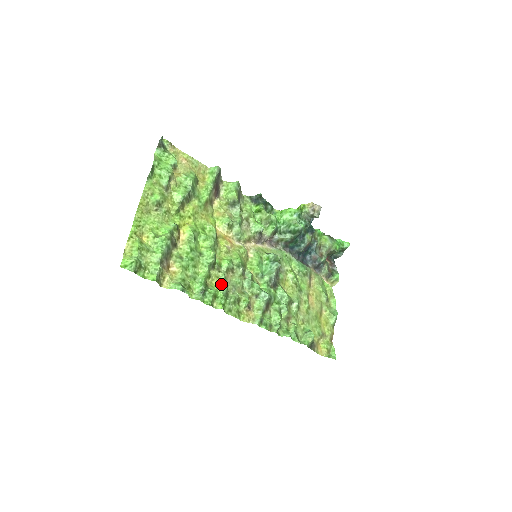
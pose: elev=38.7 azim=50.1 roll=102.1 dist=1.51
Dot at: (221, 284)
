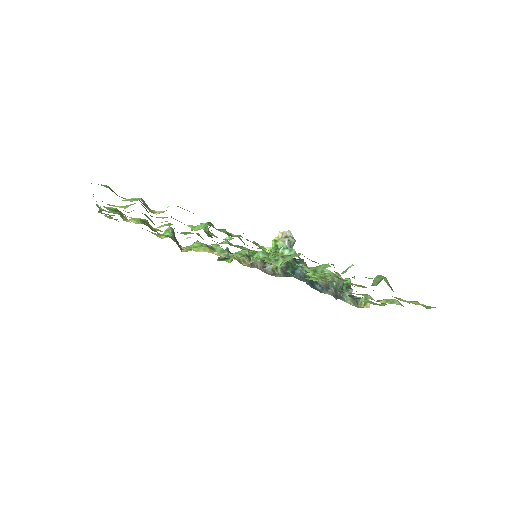
Dot at: occluded
